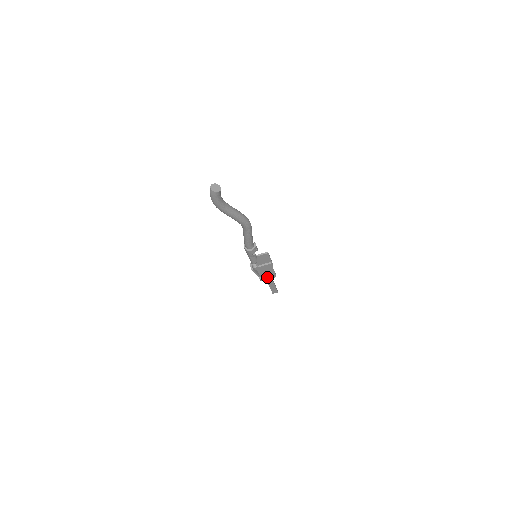
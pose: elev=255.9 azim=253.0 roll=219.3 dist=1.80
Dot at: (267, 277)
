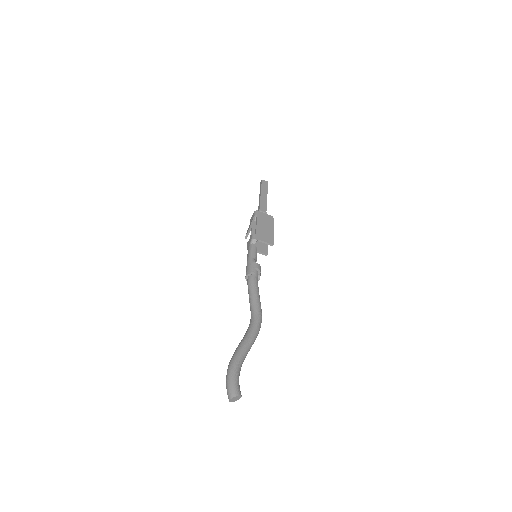
Dot at: occluded
